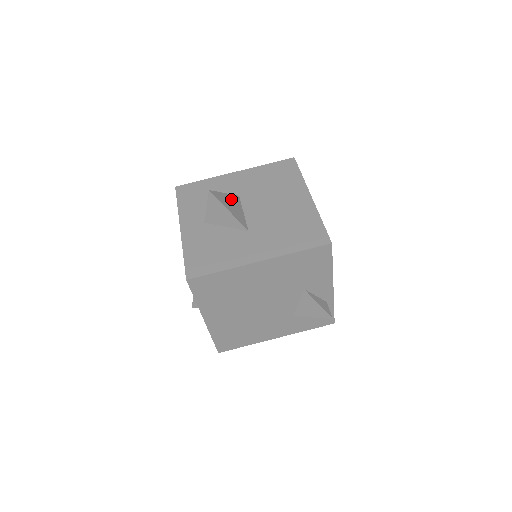
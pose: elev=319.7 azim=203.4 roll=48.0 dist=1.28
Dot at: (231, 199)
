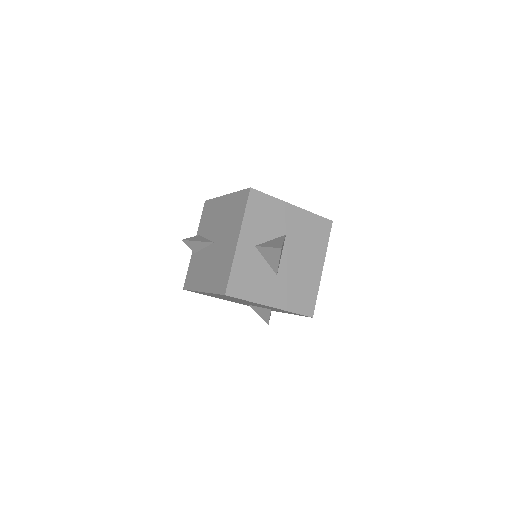
Dot at: occluded
